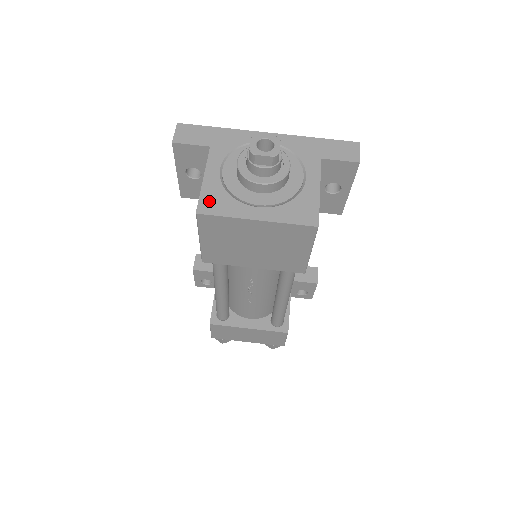
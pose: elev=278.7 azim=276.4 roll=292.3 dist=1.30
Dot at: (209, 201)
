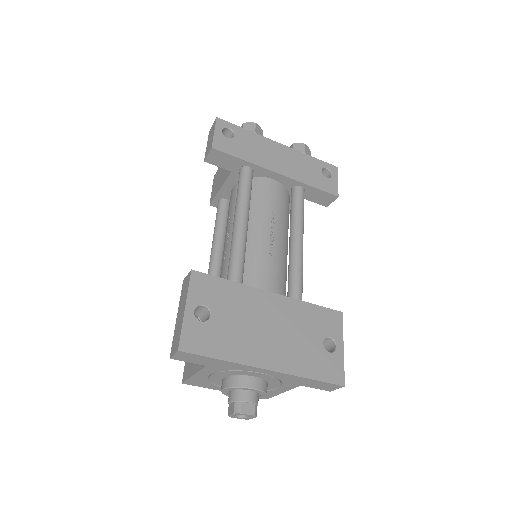
Dot at: (194, 382)
